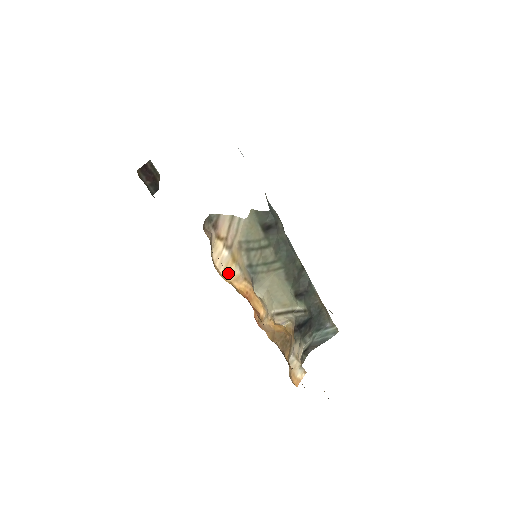
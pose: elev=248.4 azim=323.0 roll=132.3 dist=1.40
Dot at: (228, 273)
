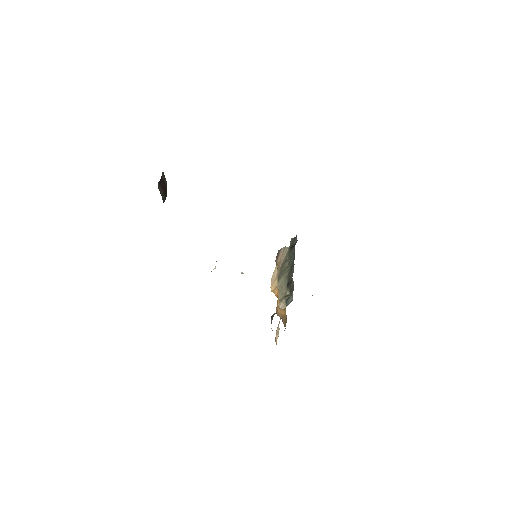
Dot at: (273, 286)
